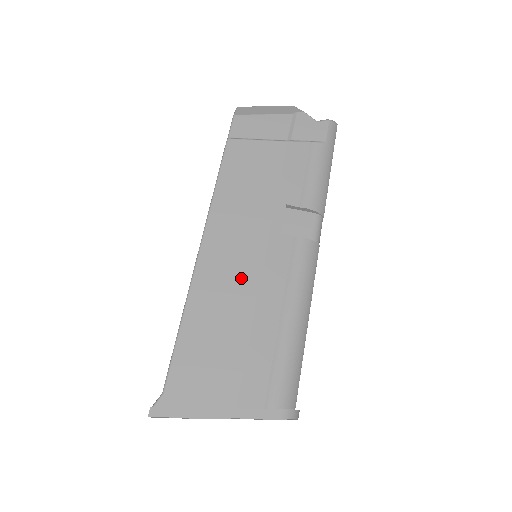
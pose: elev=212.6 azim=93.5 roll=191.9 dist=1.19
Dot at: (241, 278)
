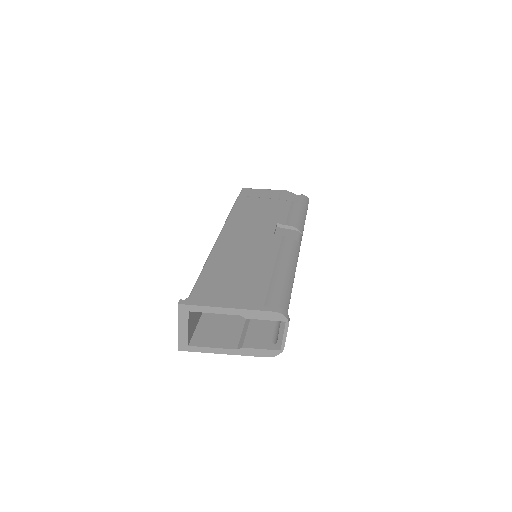
Dot at: (247, 250)
